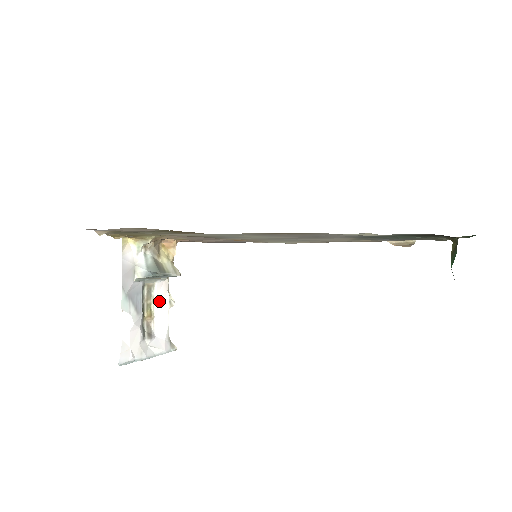
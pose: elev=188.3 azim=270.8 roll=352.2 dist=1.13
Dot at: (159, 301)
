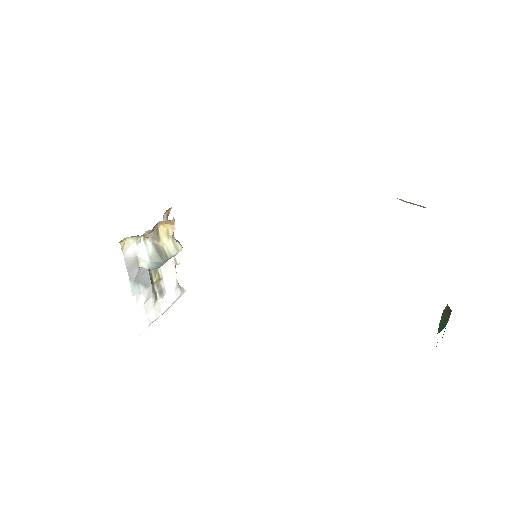
Dot at: (165, 264)
